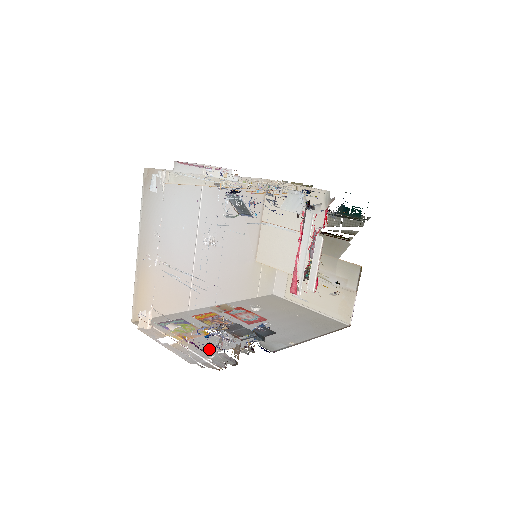
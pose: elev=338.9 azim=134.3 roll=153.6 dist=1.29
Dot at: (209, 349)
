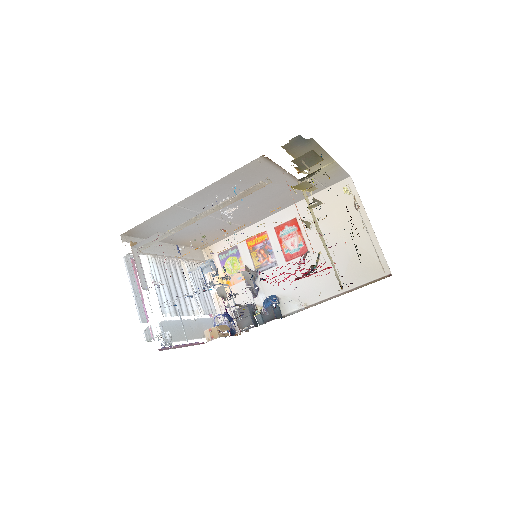
Dot at: occluded
